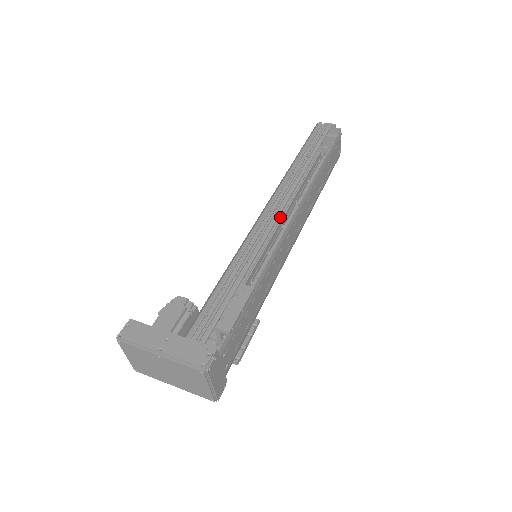
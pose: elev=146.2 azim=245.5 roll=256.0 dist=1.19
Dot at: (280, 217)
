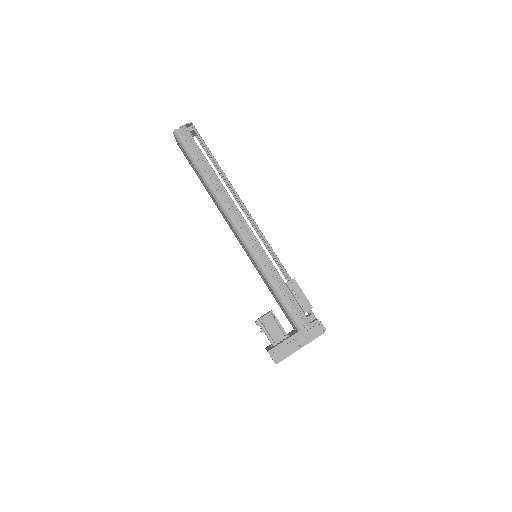
Dot at: occluded
